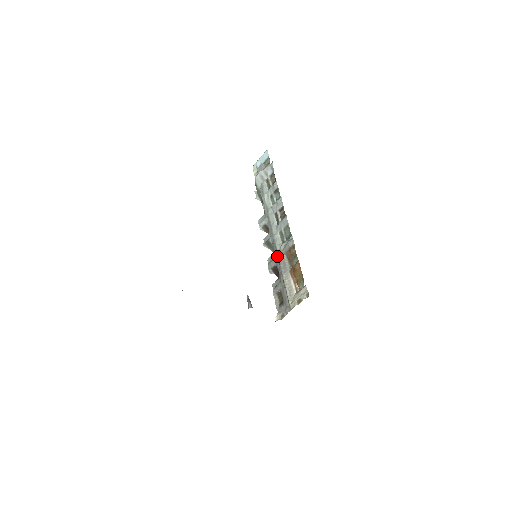
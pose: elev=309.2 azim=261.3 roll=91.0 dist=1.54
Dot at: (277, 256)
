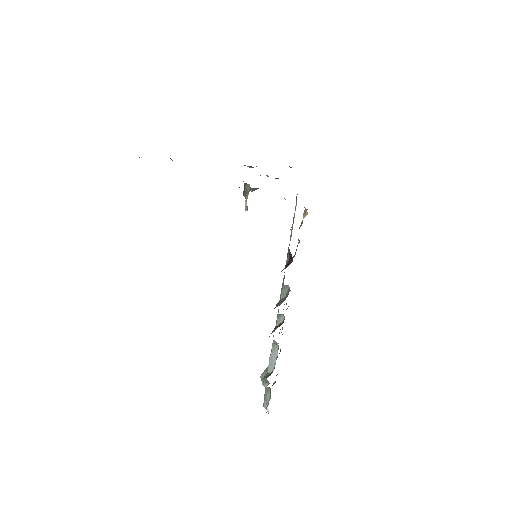
Dot at: occluded
